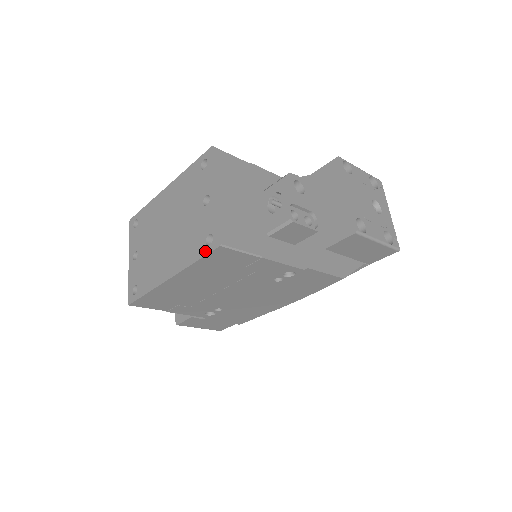
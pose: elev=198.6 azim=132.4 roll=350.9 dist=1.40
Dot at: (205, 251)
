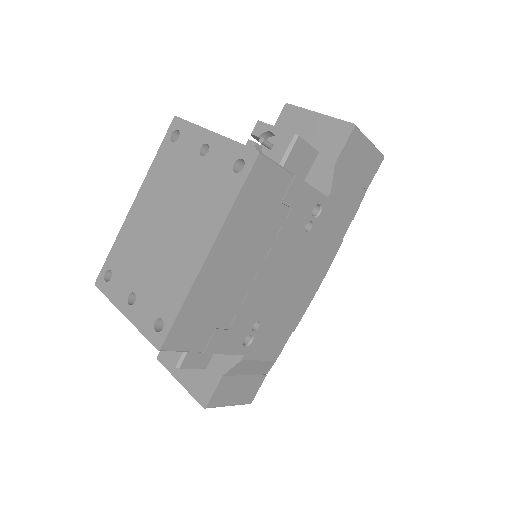
Dot at: (242, 178)
